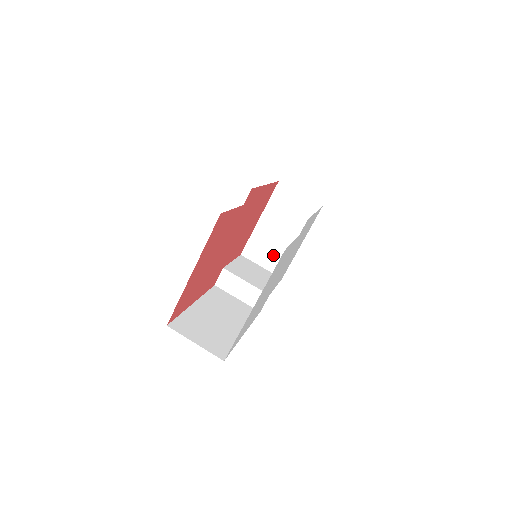
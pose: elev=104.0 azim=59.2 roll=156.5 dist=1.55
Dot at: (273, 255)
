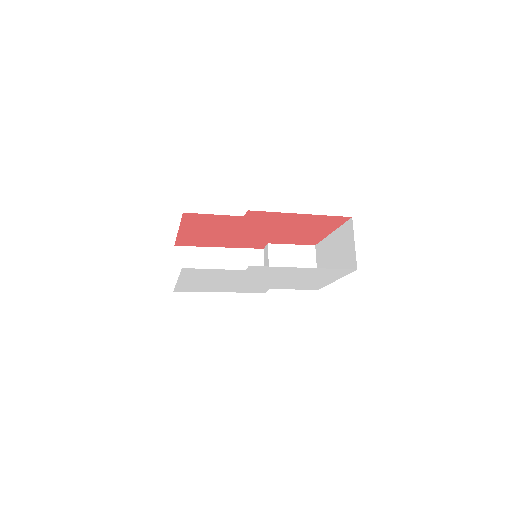
Dot at: occluded
